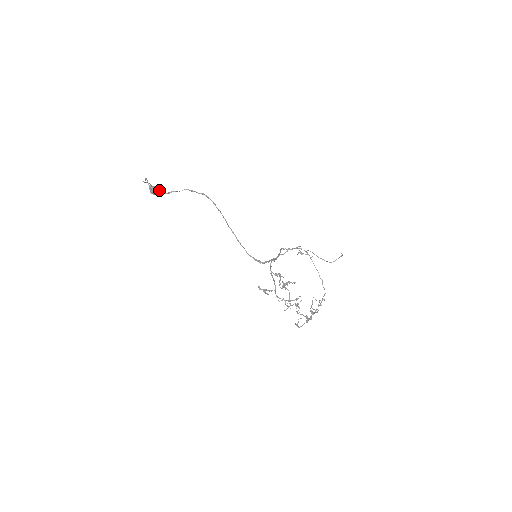
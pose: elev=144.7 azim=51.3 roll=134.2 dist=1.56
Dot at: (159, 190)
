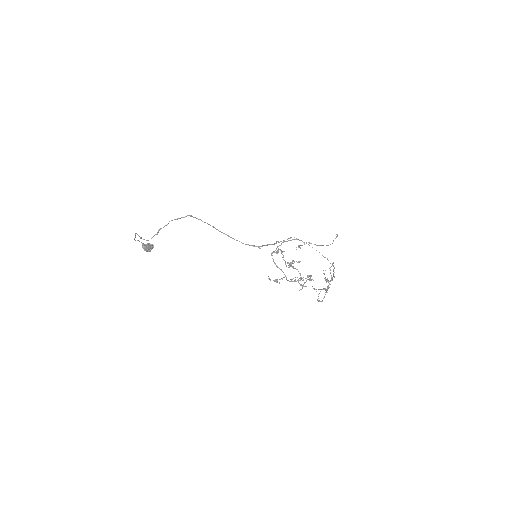
Dot at: (152, 246)
